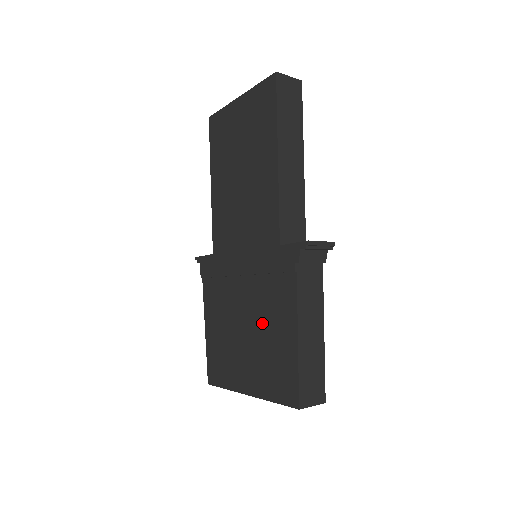
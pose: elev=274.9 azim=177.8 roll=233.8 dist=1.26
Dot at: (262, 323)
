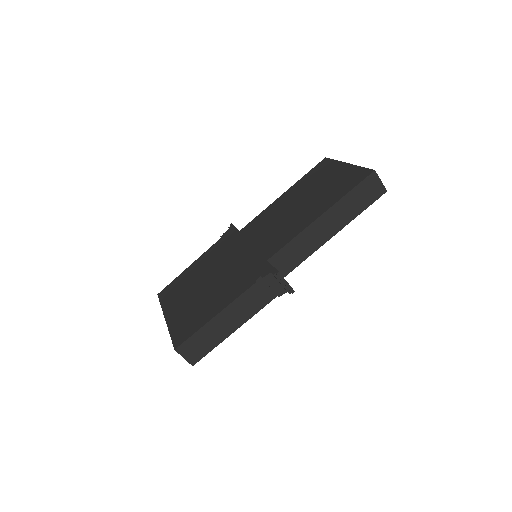
Dot at: (214, 290)
